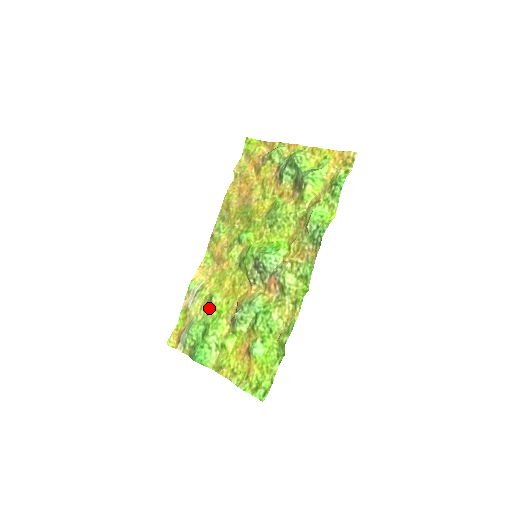
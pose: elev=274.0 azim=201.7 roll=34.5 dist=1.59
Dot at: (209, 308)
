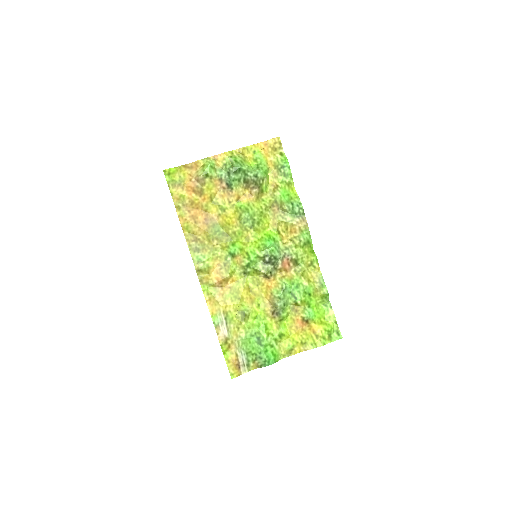
Dot at: (247, 322)
